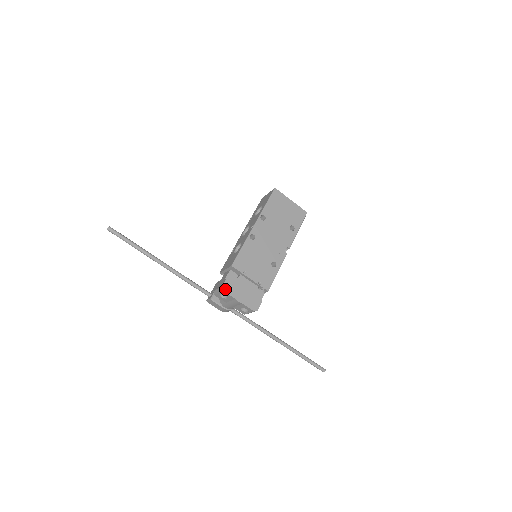
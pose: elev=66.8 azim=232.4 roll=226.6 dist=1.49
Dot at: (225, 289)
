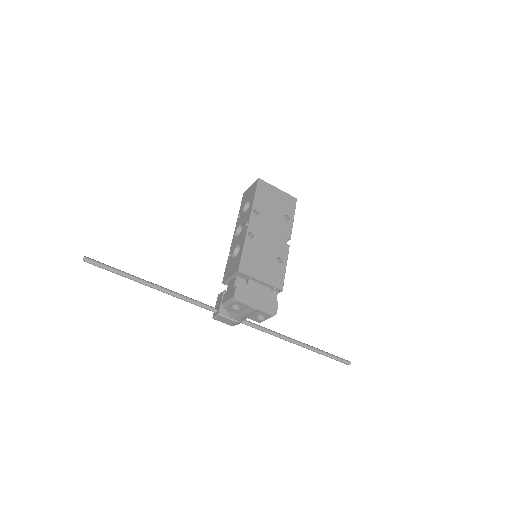
Dot at: (238, 298)
